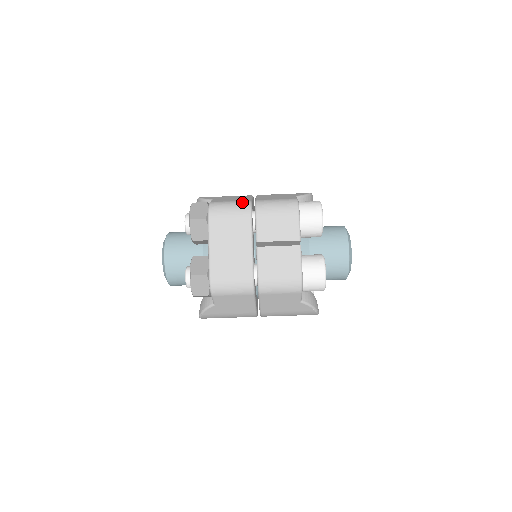
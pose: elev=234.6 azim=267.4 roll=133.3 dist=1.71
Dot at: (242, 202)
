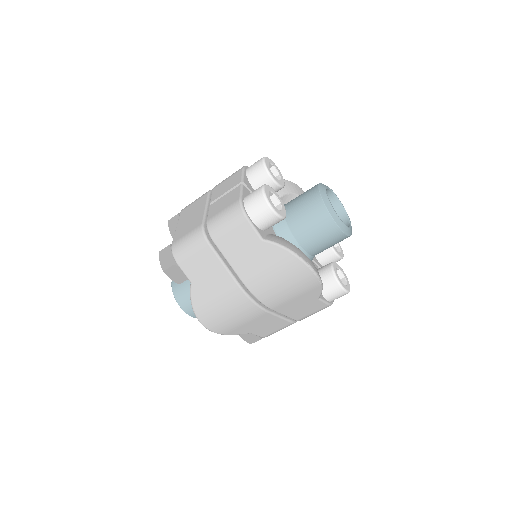
Dot at: occluded
